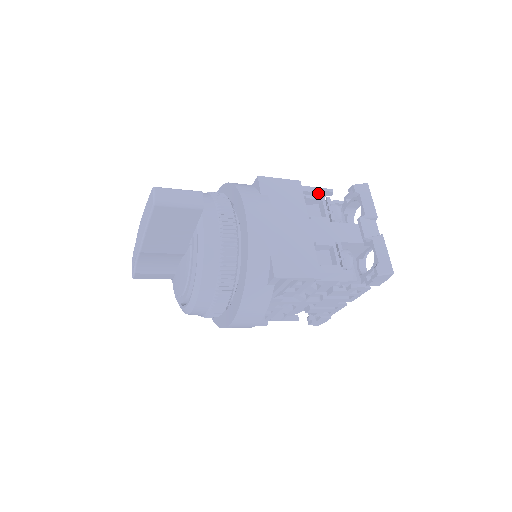
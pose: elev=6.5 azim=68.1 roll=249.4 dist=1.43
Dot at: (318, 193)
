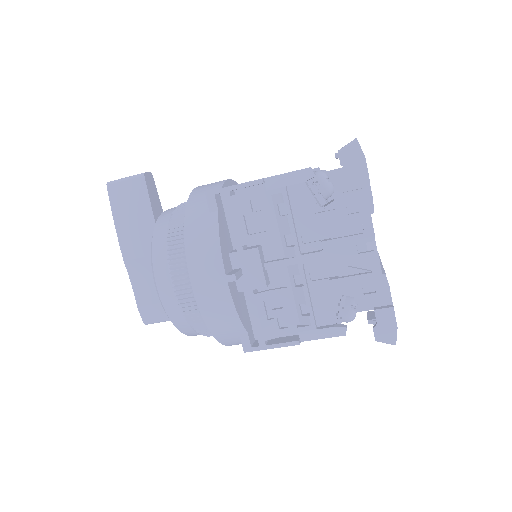
Dot at: occluded
